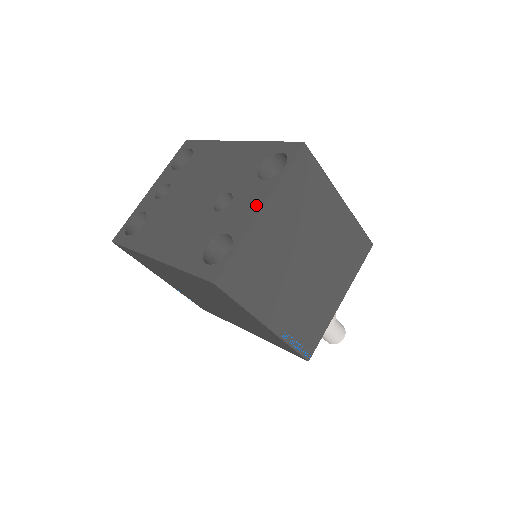
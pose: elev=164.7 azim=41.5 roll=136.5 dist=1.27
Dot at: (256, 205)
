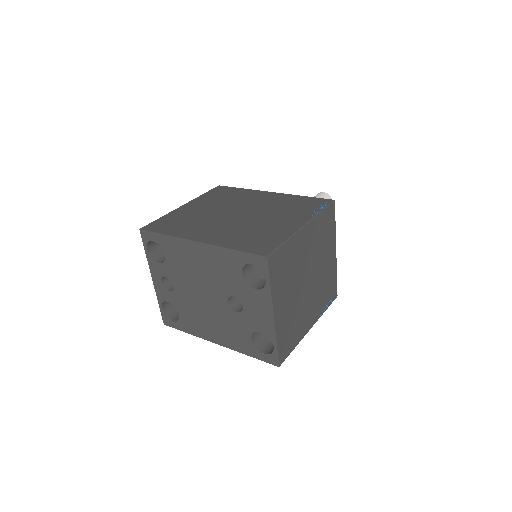
Dot at: (267, 312)
